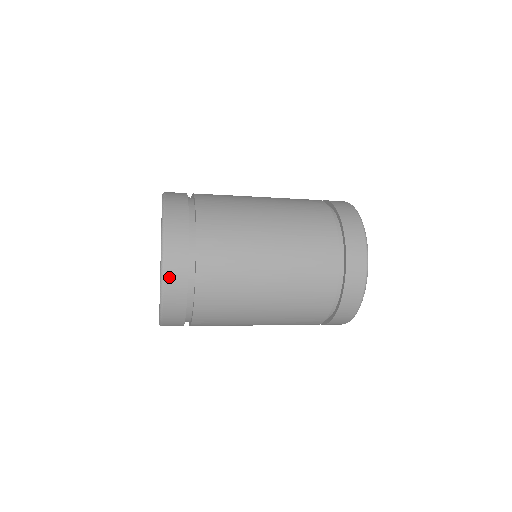
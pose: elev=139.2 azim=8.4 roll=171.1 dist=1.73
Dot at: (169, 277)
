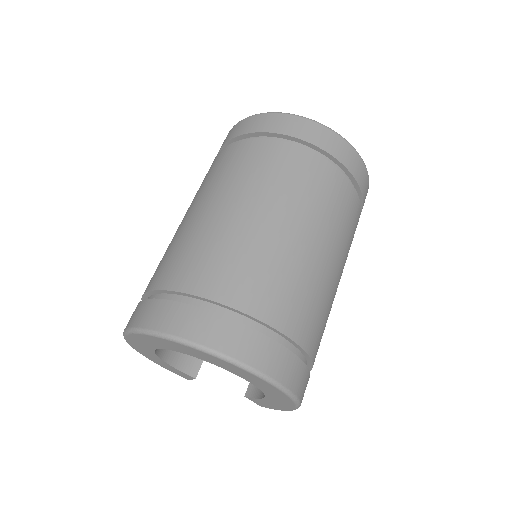
Dot at: (289, 381)
